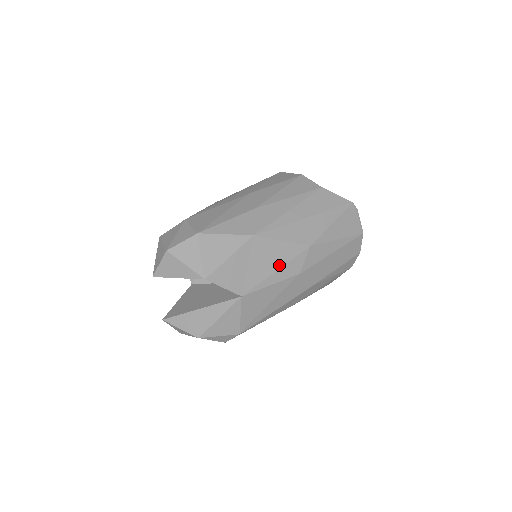
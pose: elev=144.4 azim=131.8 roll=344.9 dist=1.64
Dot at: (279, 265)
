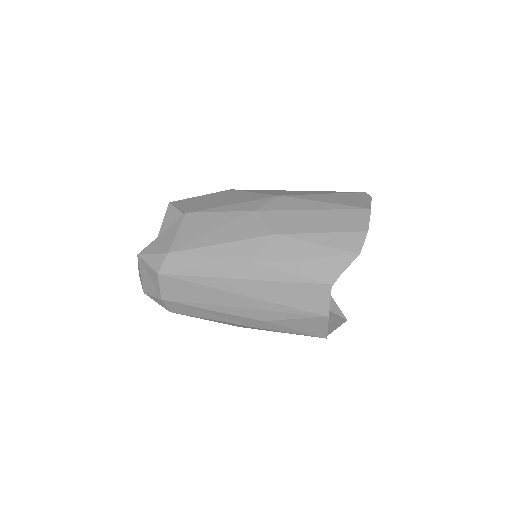
Dot at: (237, 202)
